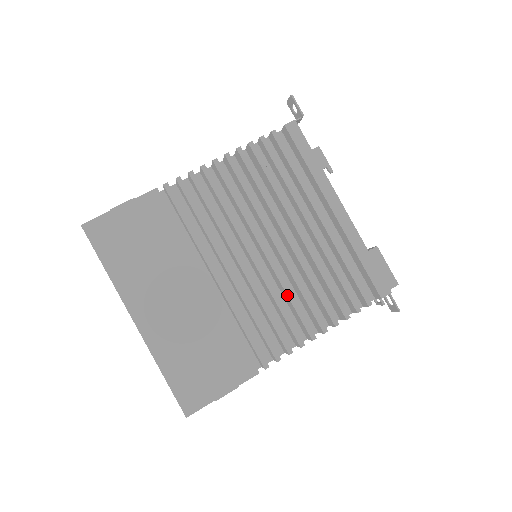
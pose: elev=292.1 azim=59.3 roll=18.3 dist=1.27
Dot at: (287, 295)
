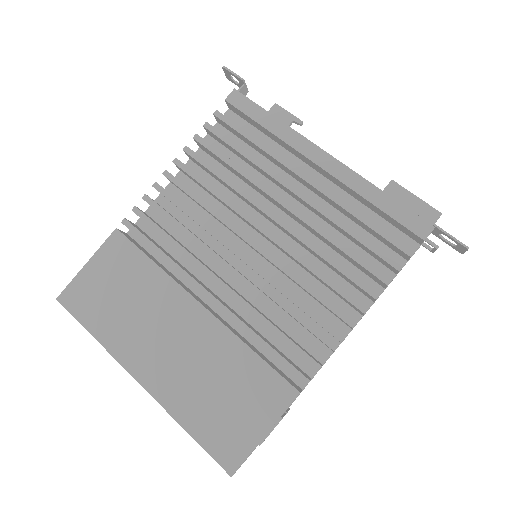
Dot at: (299, 285)
